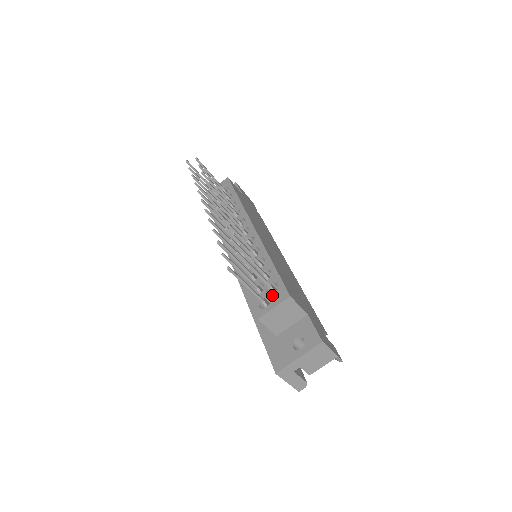
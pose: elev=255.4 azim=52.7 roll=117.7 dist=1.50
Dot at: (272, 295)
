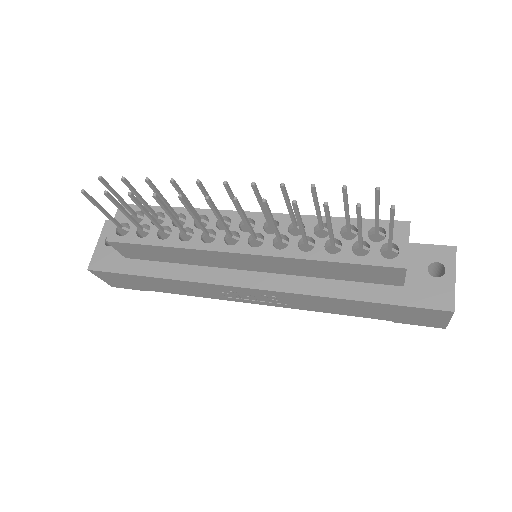
Dot at: (388, 238)
